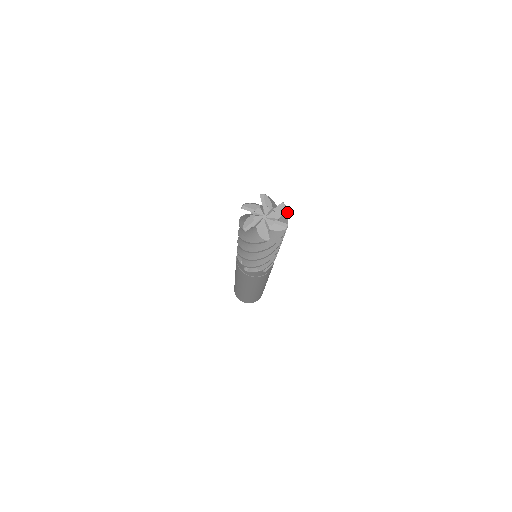
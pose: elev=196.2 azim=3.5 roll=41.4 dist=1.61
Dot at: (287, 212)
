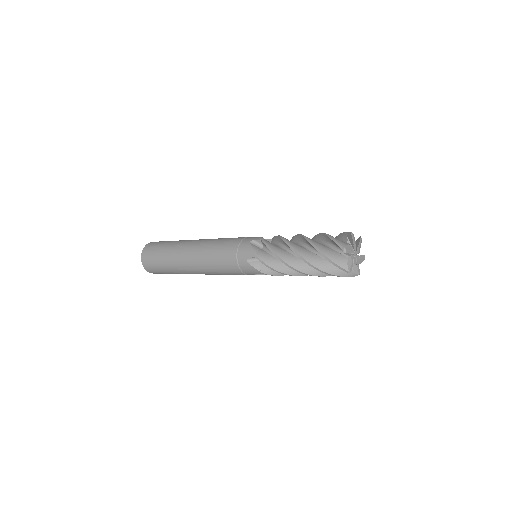
Dot at: occluded
